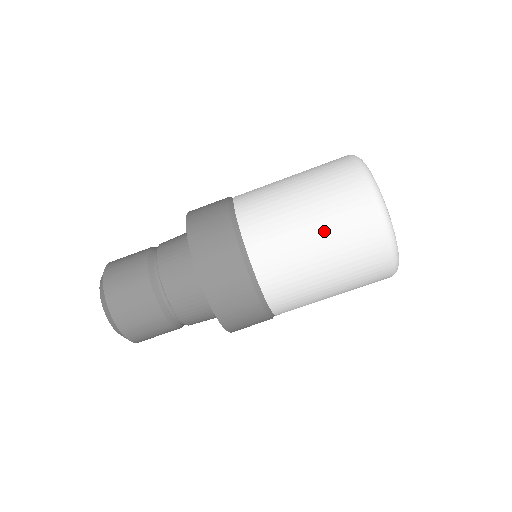
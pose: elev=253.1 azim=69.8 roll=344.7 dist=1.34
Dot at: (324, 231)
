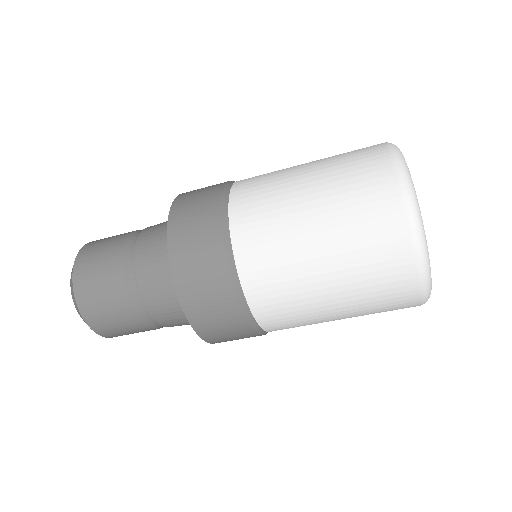
Dot at: occluded
